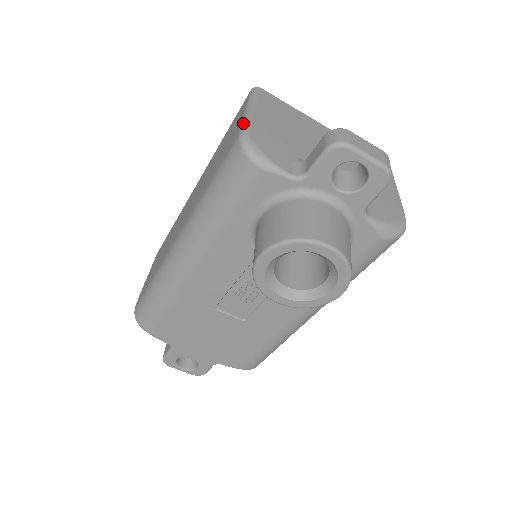
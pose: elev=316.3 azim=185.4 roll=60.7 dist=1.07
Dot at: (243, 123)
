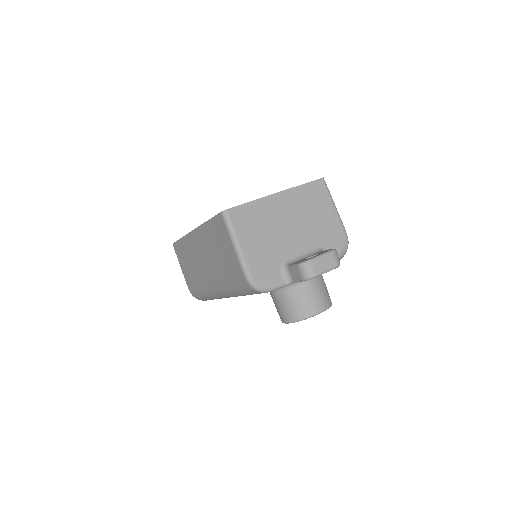
Dot at: (243, 268)
